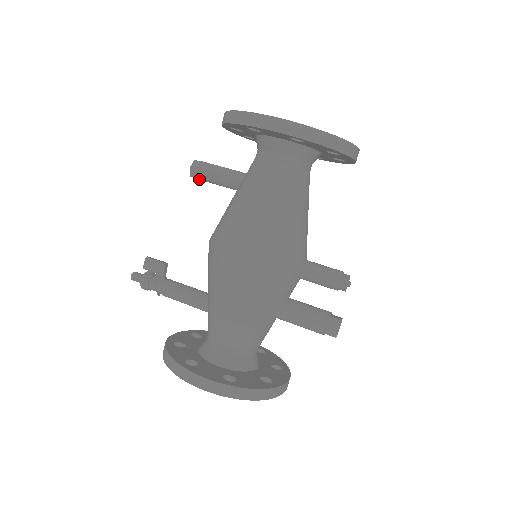
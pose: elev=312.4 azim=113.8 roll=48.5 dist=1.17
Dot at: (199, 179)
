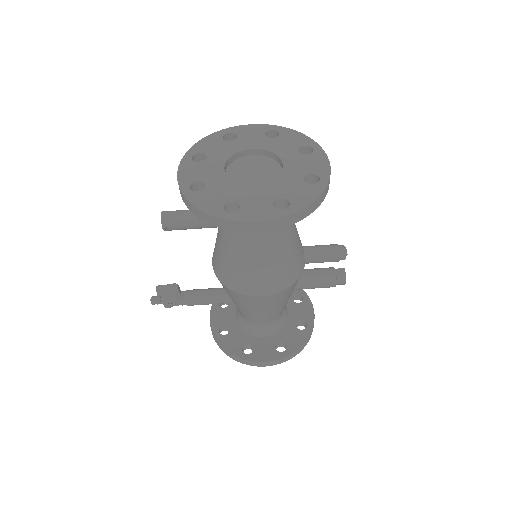
Dot at: occluded
